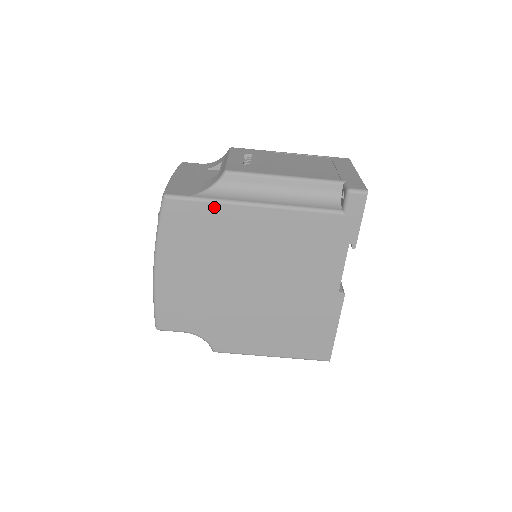
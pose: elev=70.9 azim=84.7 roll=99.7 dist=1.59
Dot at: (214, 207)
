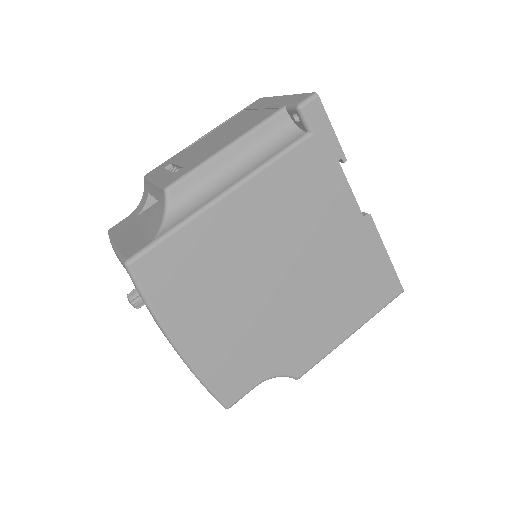
Dot at: (186, 232)
